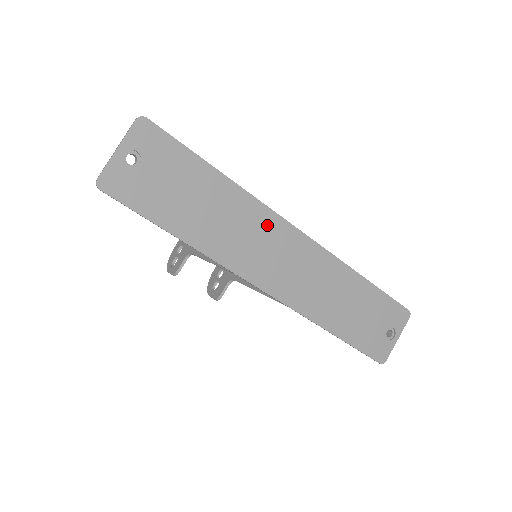
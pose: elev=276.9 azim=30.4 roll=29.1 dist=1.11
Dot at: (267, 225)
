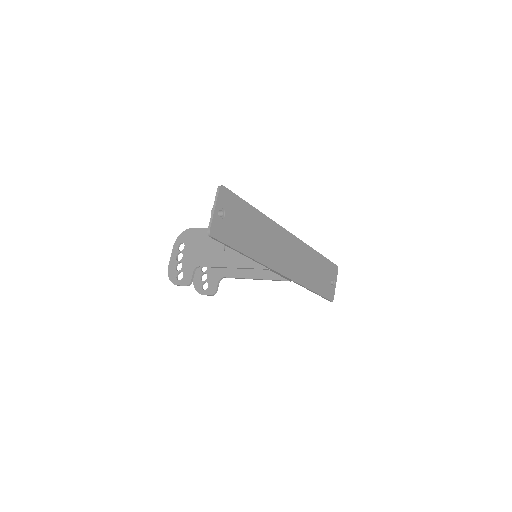
Dot at: (278, 235)
